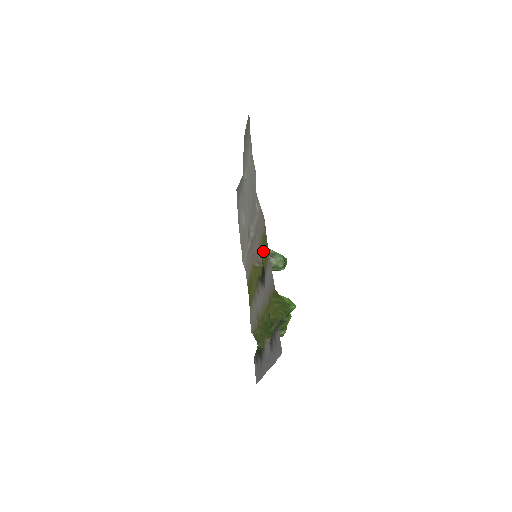
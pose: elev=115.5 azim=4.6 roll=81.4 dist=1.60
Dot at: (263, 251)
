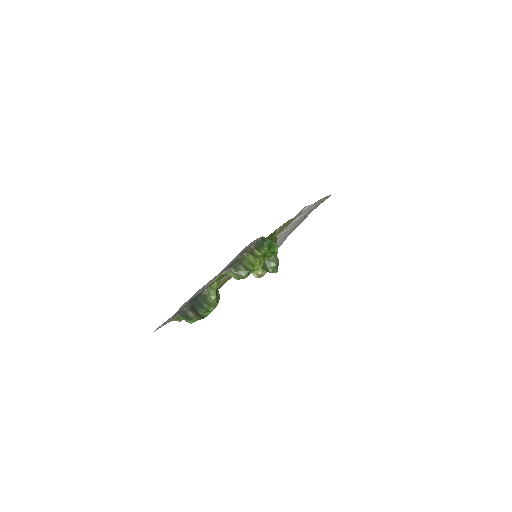
Dot at: (277, 233)
